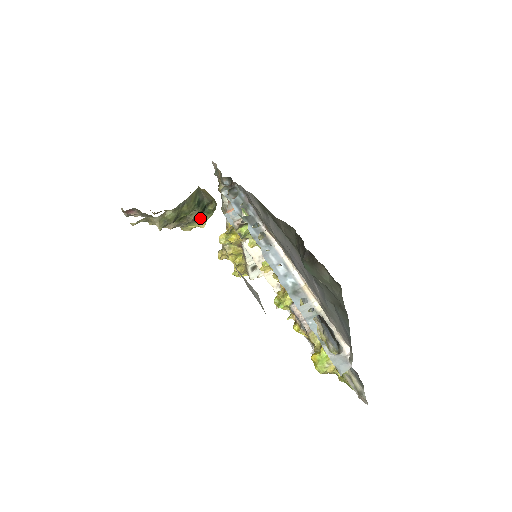
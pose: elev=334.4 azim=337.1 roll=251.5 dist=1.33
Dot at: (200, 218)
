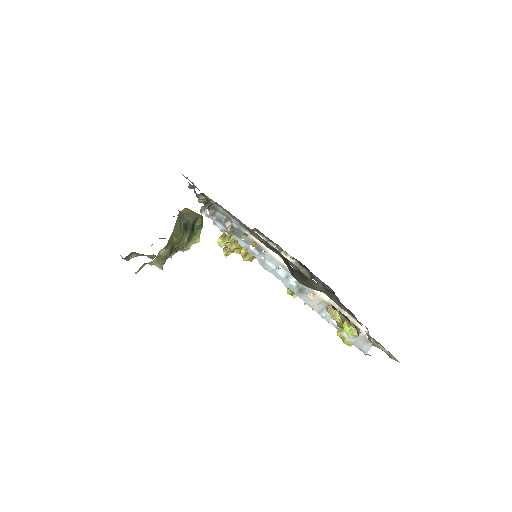
Dot at: (193, 236)
